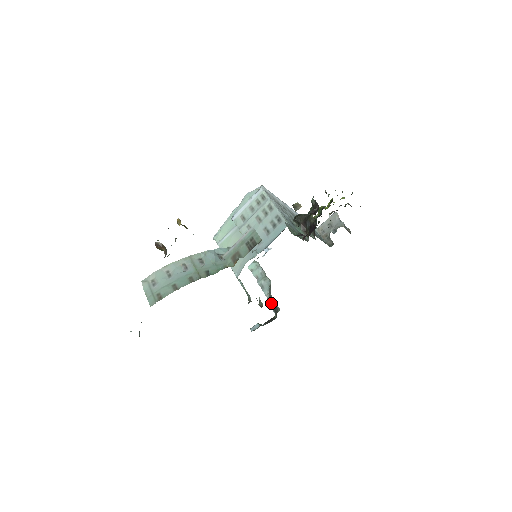
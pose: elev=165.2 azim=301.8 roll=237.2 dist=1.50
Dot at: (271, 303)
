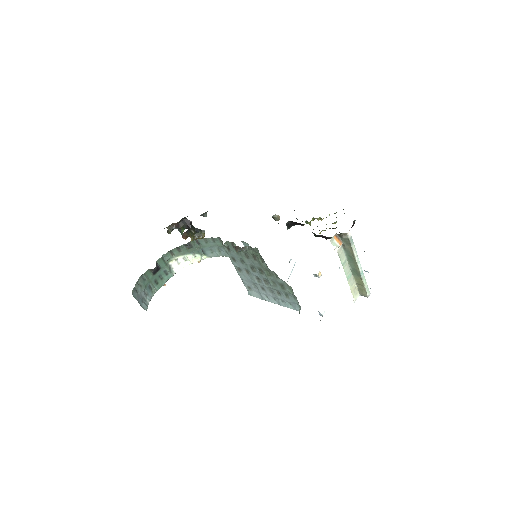
Dot at: occluded
